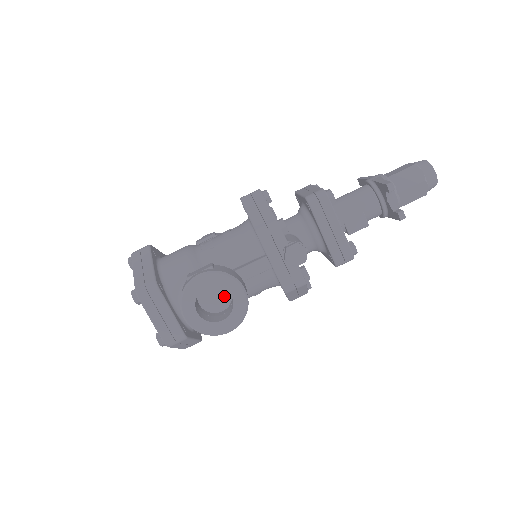
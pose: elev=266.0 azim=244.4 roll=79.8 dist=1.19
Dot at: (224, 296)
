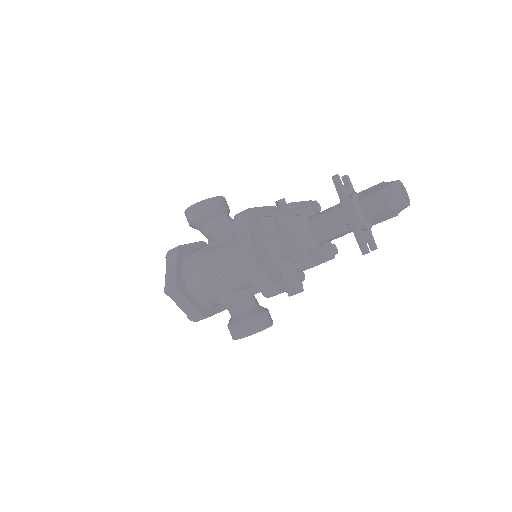
Dot at: occluded
